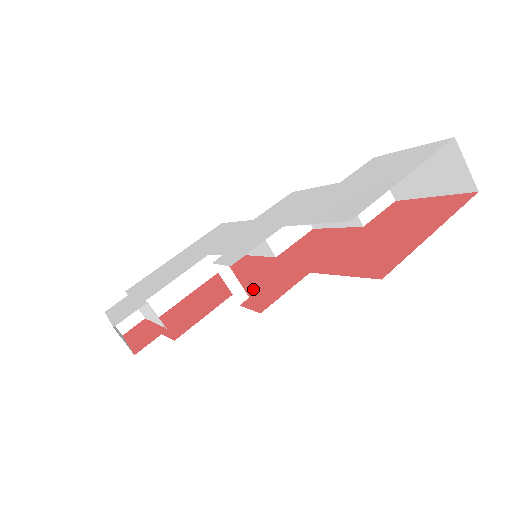
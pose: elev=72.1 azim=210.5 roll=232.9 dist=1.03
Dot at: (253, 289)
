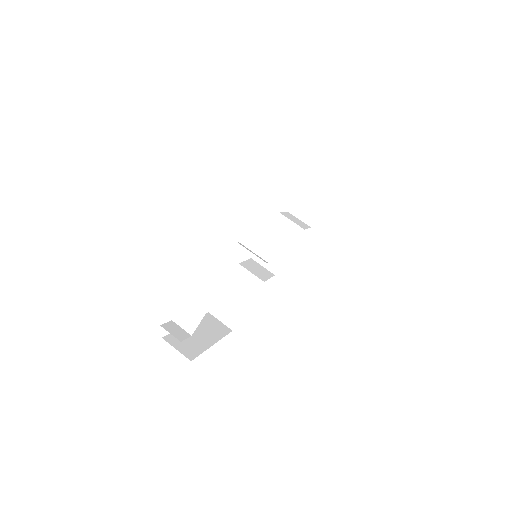
Dot at: occluded
